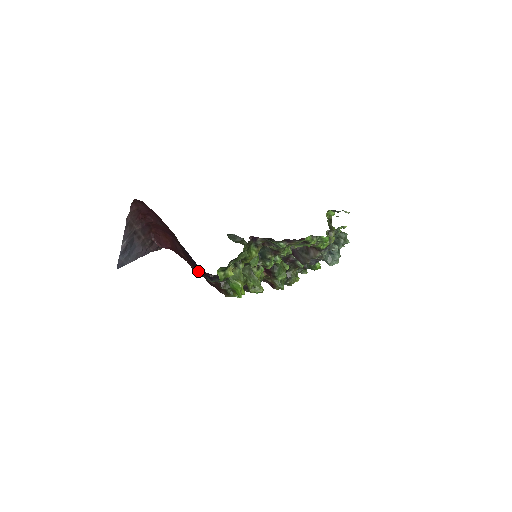
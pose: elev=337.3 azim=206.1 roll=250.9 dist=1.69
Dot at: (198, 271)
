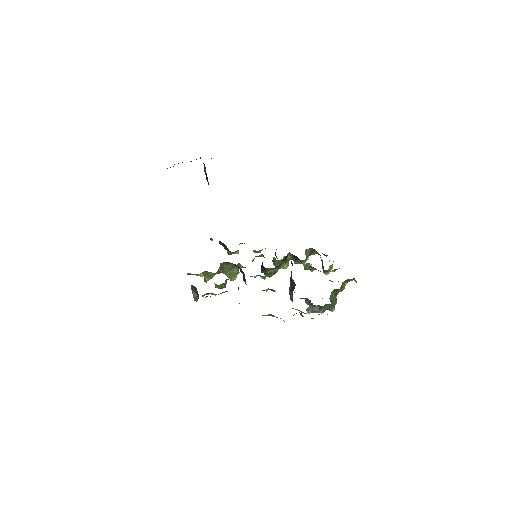
Dot at: occluded
